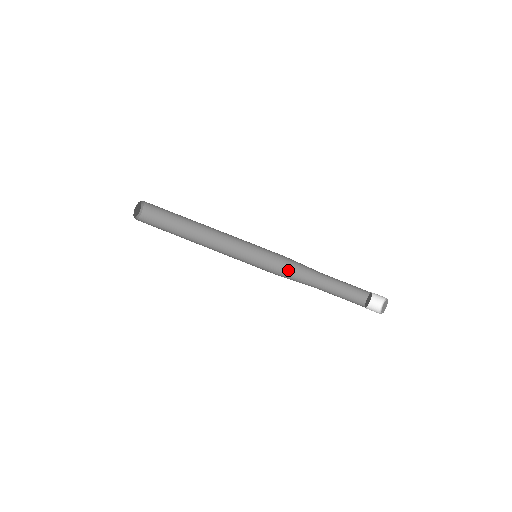
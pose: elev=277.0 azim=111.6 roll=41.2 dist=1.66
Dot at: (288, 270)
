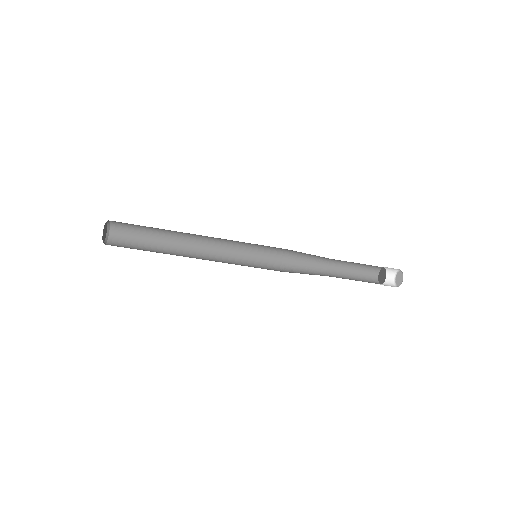
Dot at: (293, 256)
